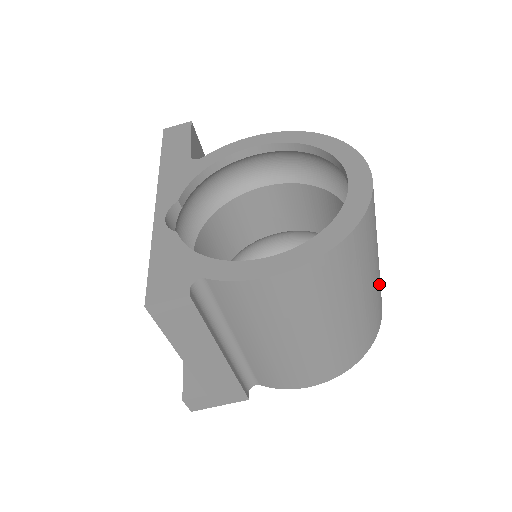
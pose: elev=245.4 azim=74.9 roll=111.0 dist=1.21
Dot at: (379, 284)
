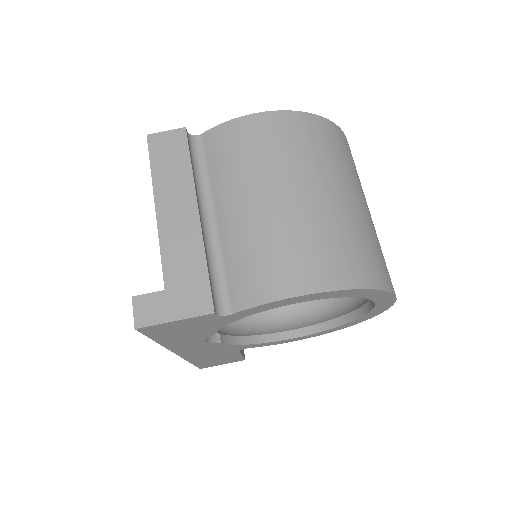
Dot at: (377, 239)
